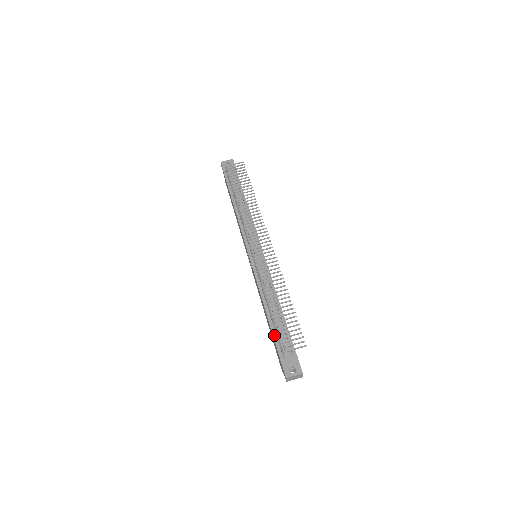
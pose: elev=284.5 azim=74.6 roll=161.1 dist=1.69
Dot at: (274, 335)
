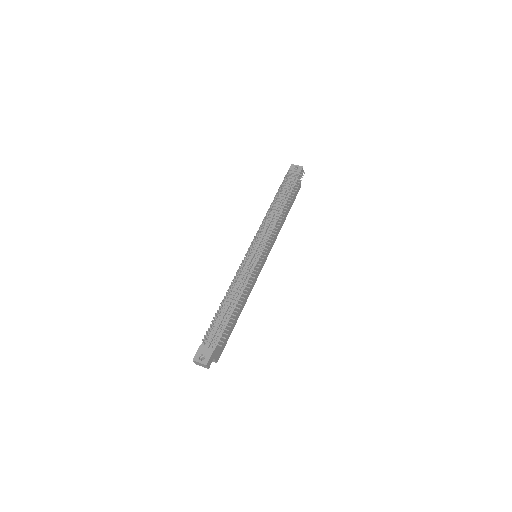
Dot at: occluded
